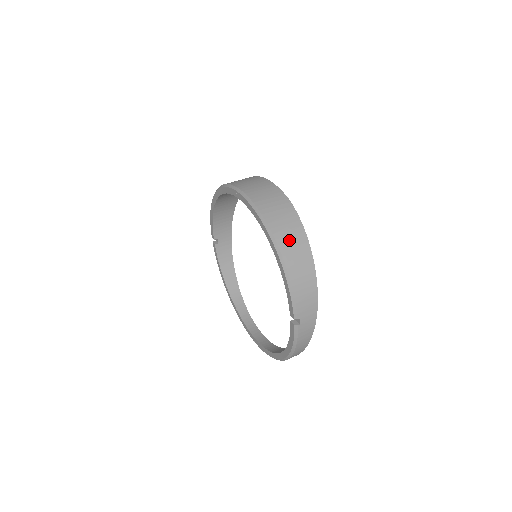
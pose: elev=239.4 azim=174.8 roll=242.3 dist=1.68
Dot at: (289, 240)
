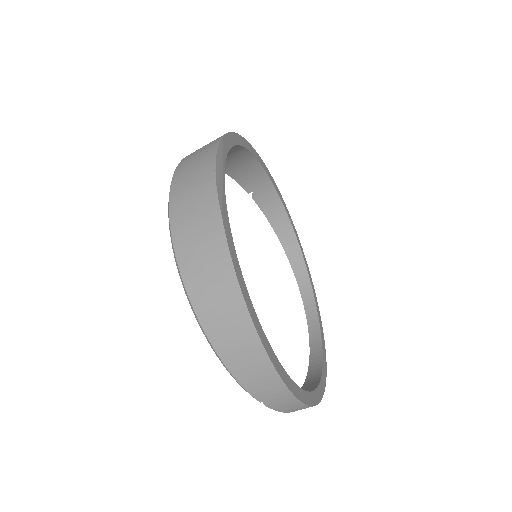
Dot at: (213, 304)
